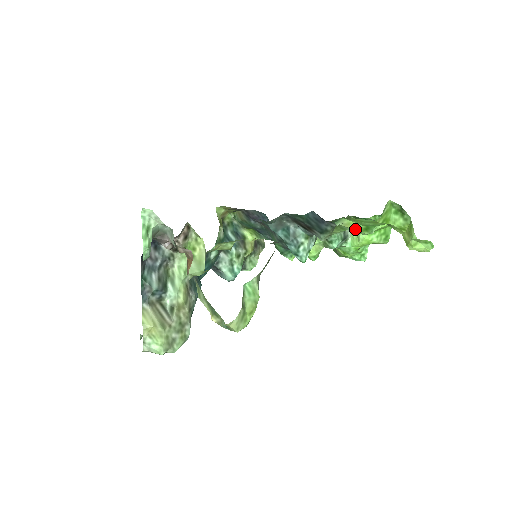
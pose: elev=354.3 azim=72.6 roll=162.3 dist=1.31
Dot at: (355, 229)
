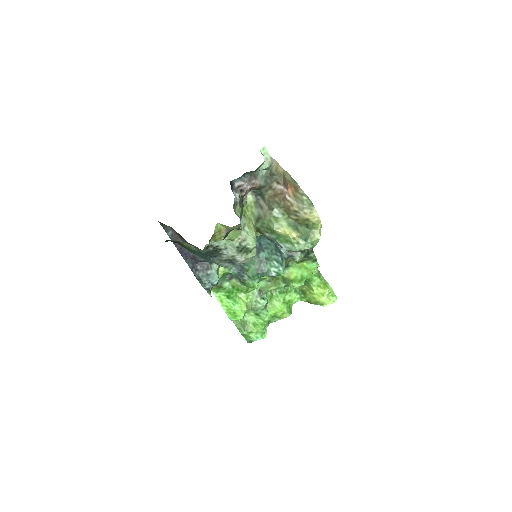
Dot at: (294, 279)
